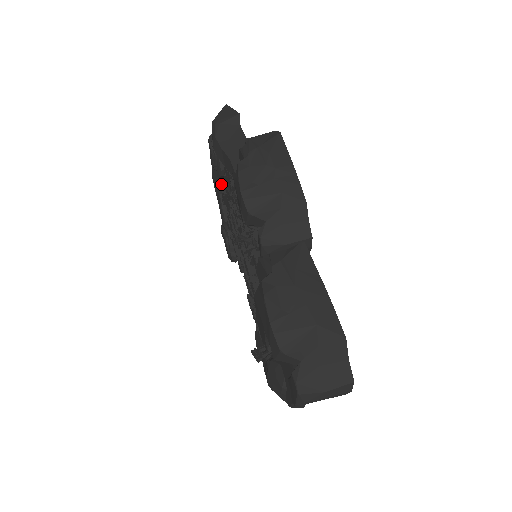
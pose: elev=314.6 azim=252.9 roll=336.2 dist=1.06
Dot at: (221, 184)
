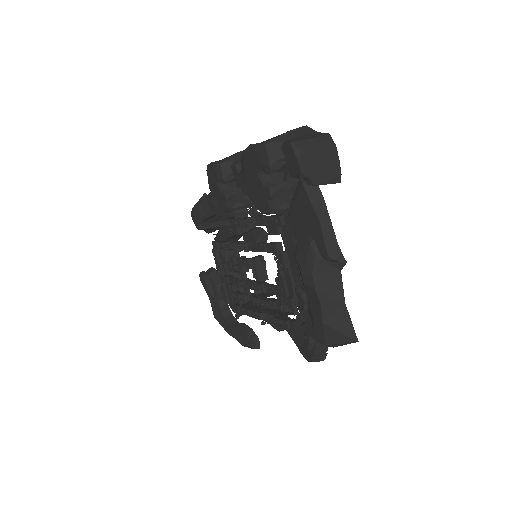
Dot at: (222, 308)
